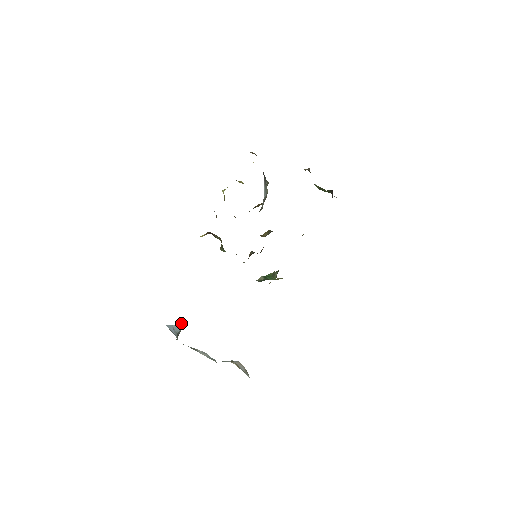
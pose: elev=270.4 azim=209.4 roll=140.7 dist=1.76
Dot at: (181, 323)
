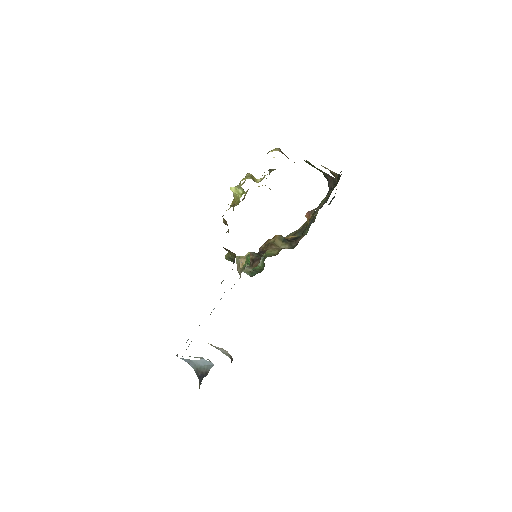
Dot at: (208, 361)
